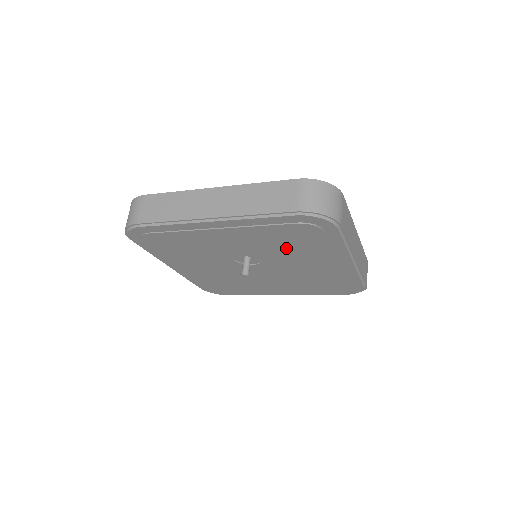
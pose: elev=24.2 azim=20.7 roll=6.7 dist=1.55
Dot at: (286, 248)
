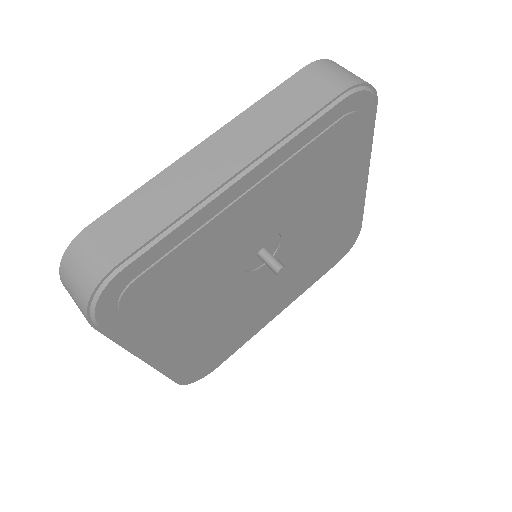
Dot at: (313, 193)
